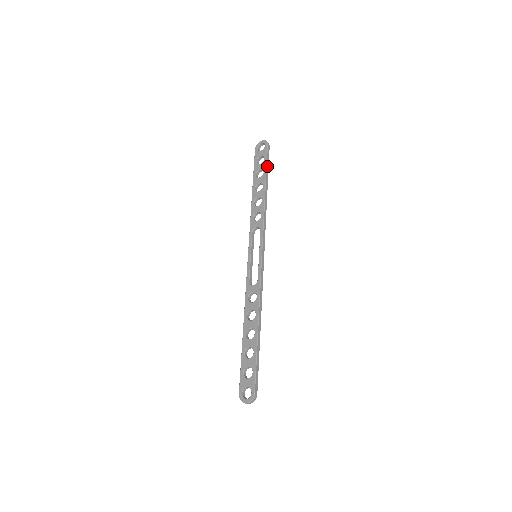
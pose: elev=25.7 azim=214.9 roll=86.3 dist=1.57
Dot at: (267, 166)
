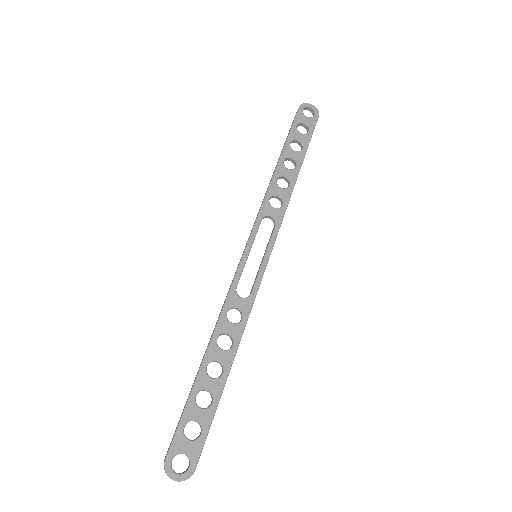
Dot at: occluded
